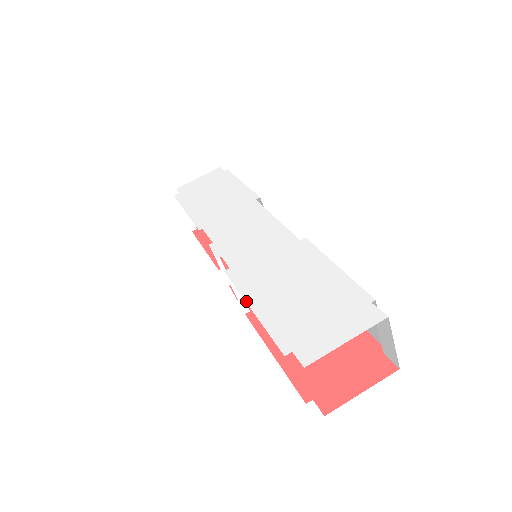
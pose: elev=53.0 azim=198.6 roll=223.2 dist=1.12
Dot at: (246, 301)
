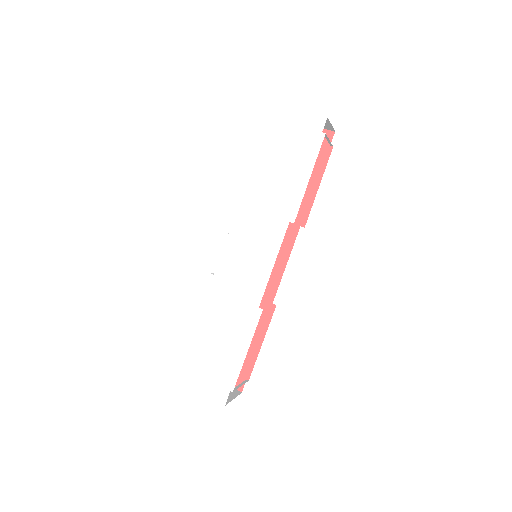
Dot at: (196, 314)
